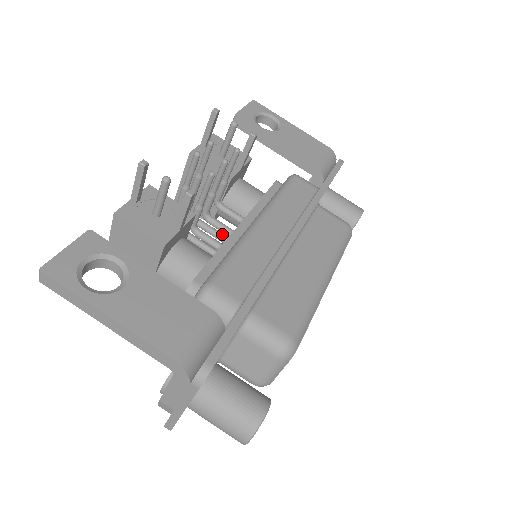
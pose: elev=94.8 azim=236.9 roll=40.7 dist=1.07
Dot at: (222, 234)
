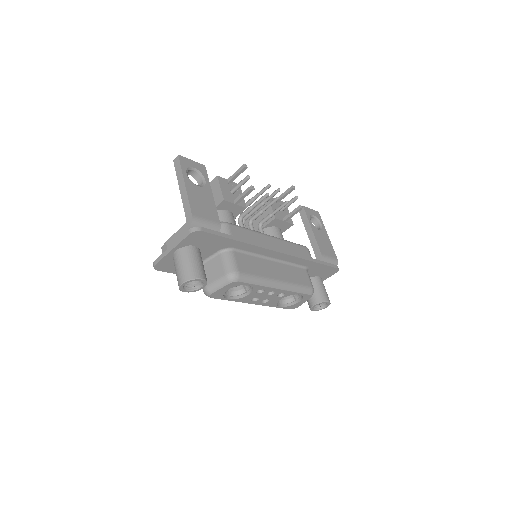
Dot at: occluded
